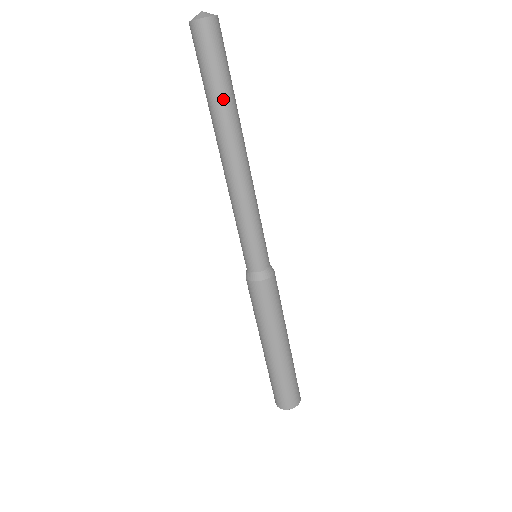
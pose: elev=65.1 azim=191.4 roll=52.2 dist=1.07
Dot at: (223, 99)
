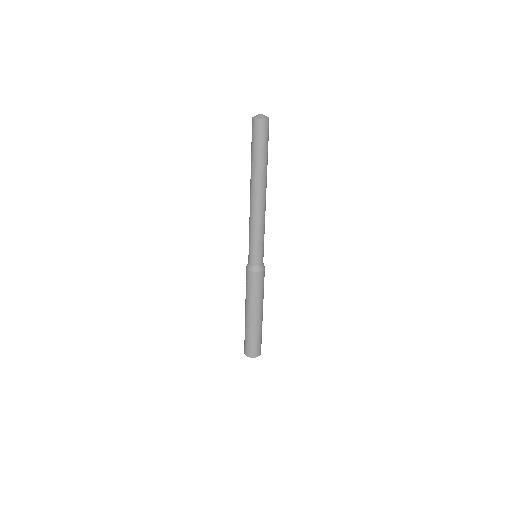
Dot at: (267, 162)
